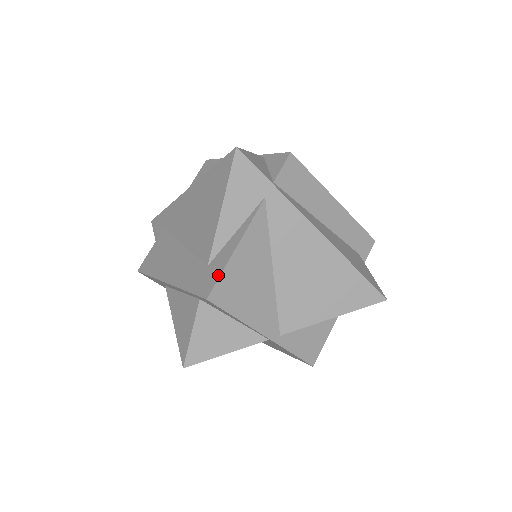
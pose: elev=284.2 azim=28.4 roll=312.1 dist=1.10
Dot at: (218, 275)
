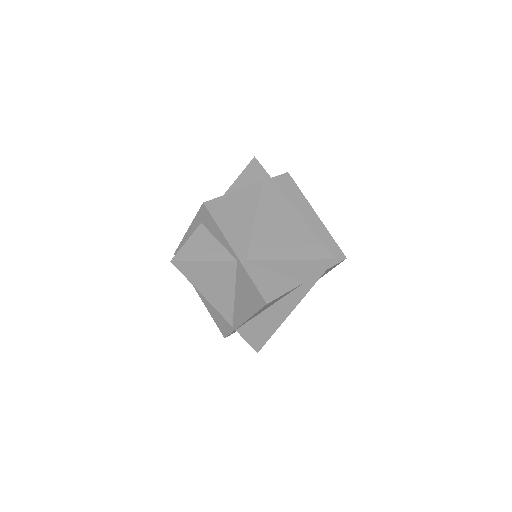
Dot at: (217, 198)
